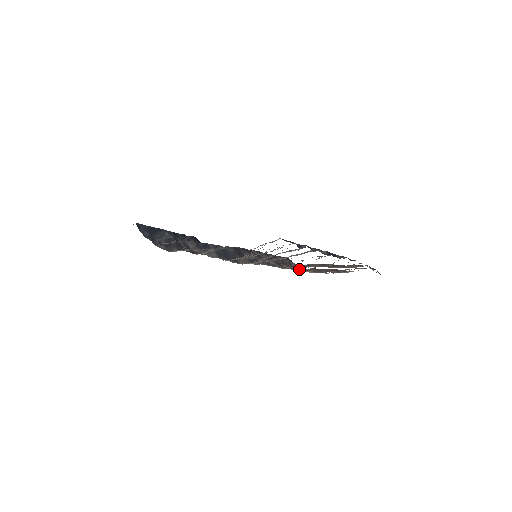
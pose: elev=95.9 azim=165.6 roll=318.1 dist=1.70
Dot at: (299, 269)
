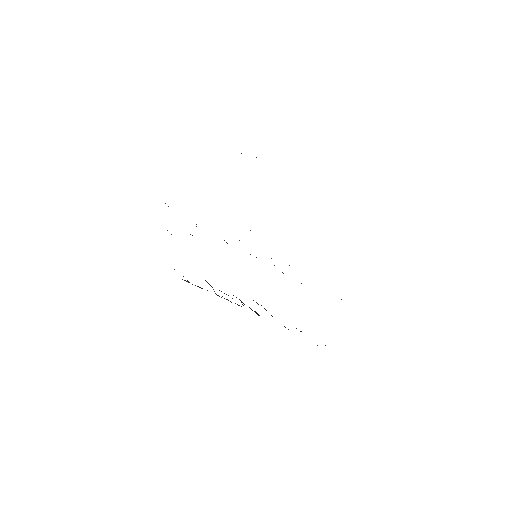
Dot at: occluded
